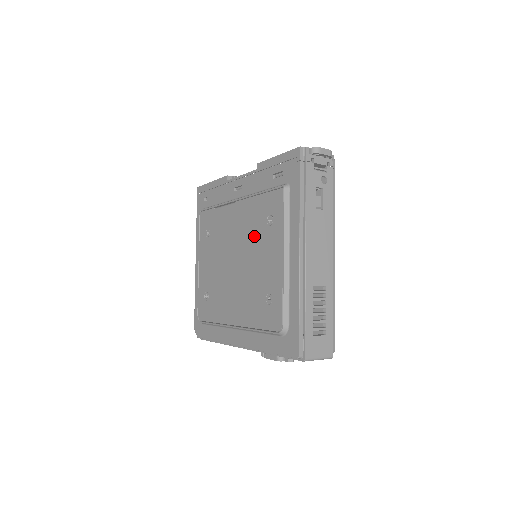
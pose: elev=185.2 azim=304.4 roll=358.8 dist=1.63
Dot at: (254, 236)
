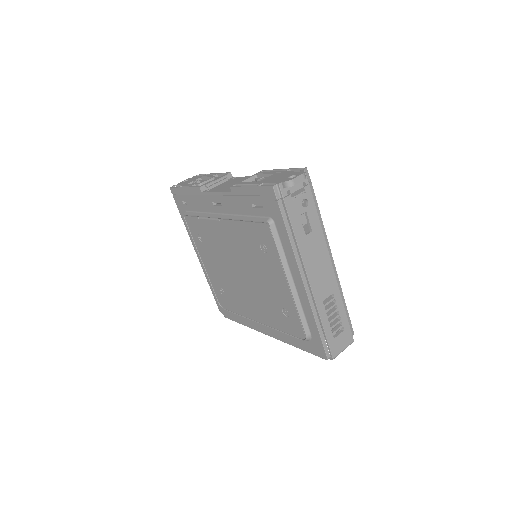
Dot at: (252, 257)
